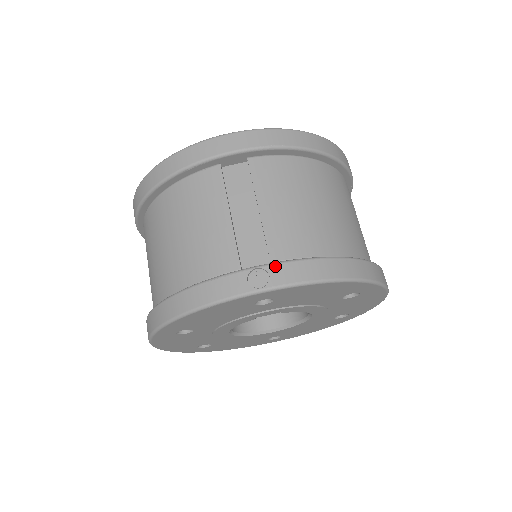
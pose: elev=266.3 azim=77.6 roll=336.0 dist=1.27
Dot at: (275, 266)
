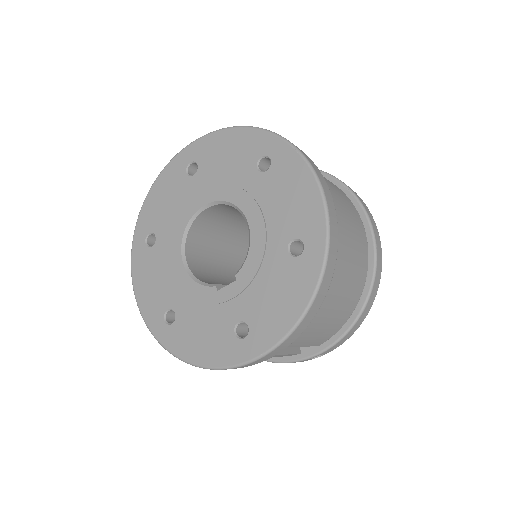
Dot at: (325, 352)
